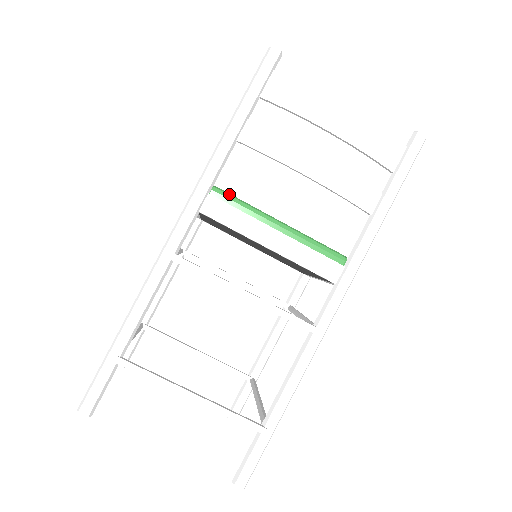
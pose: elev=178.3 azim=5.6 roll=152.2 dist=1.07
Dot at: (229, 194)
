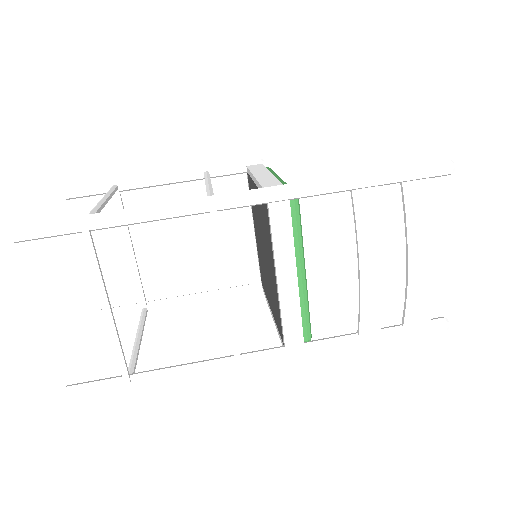
Dot at: (300, 215)
